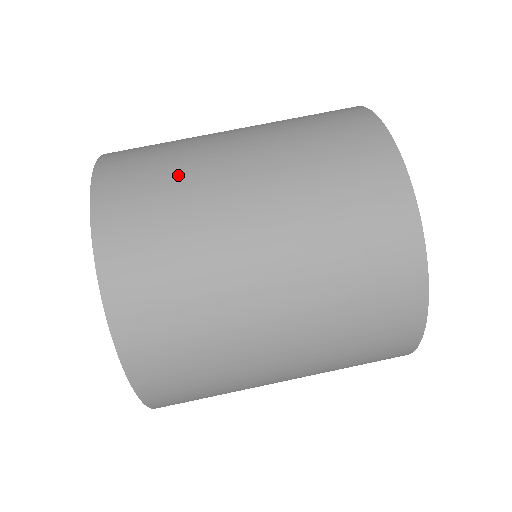
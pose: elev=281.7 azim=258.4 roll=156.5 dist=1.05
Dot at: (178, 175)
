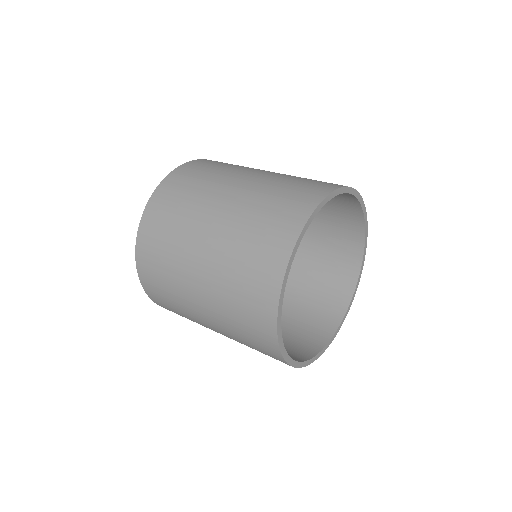
Dot at: occluded
